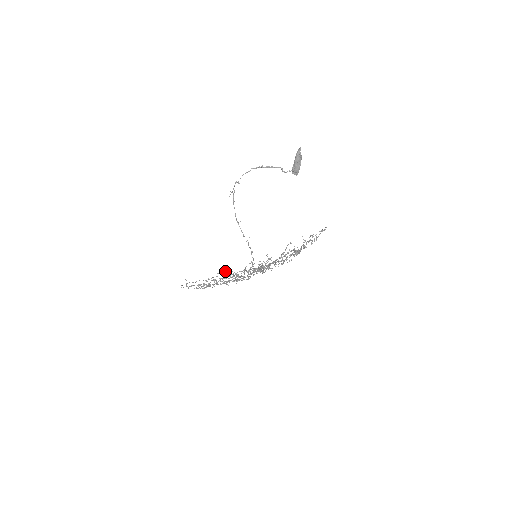
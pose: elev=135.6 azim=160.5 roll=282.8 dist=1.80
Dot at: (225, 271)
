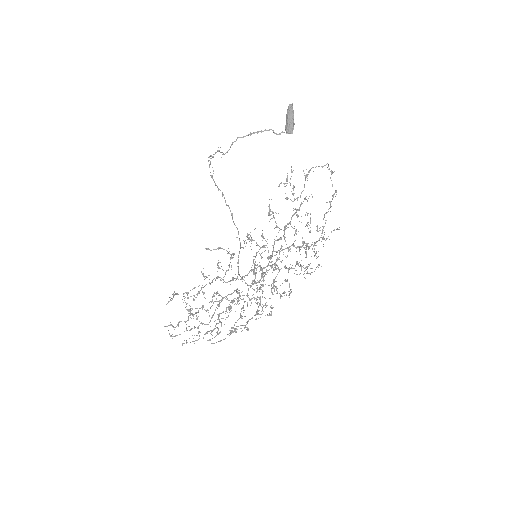
Dot at: occluded
